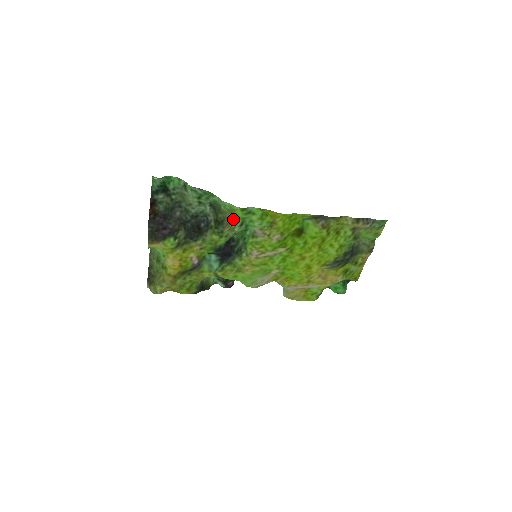
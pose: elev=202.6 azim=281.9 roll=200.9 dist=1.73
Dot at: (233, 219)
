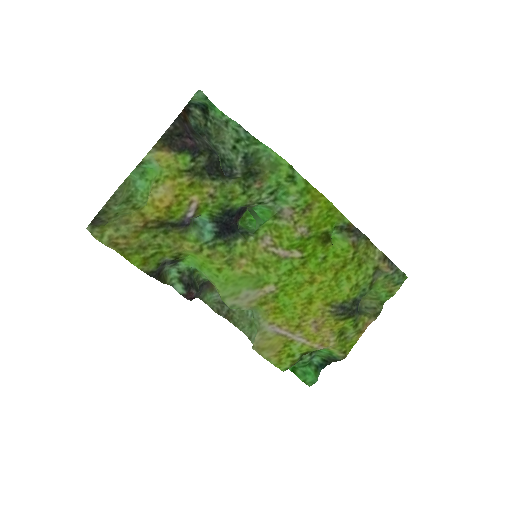
Dot at: (269, 179)
